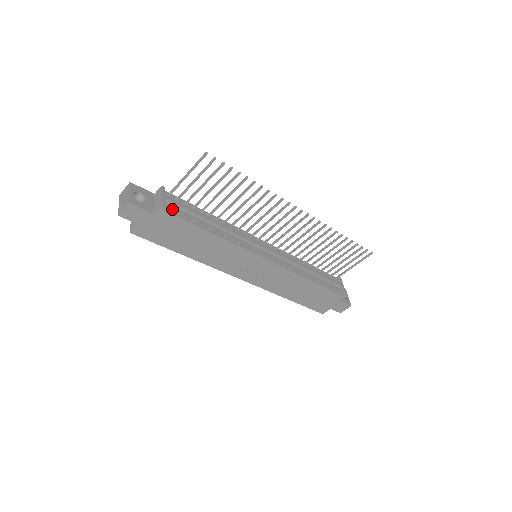
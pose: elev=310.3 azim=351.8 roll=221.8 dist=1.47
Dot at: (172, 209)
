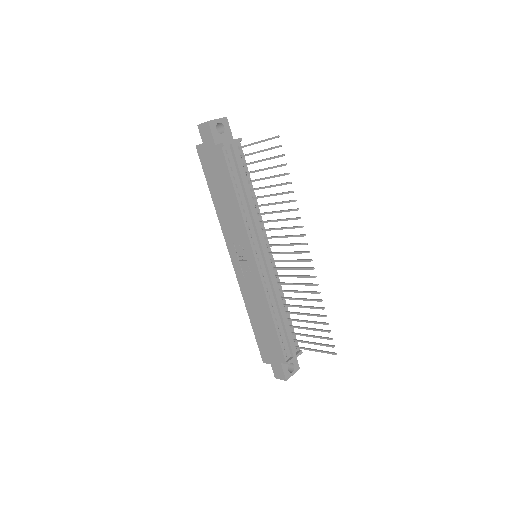
Dot at: (229, 154)
